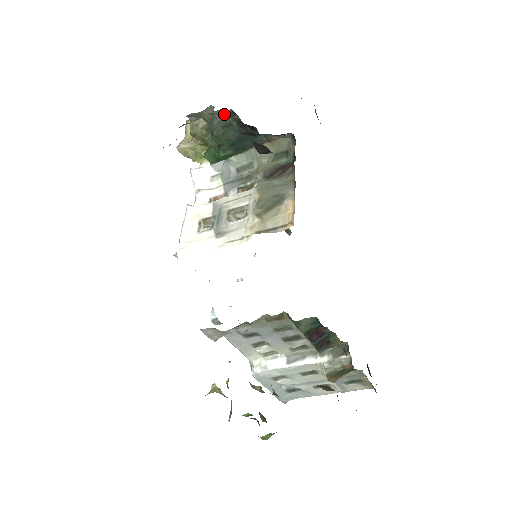
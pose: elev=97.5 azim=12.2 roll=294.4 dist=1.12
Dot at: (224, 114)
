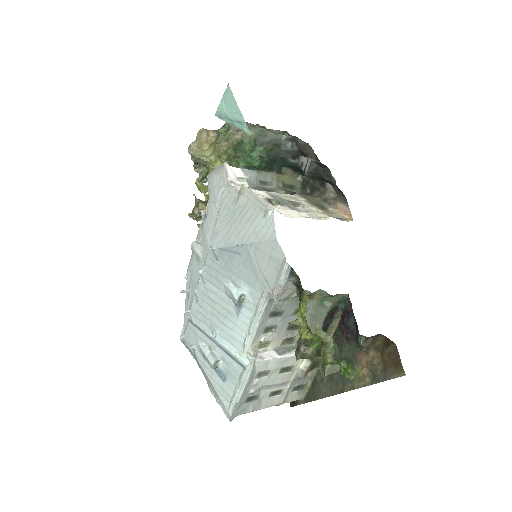
Dot at: (279, 137)
